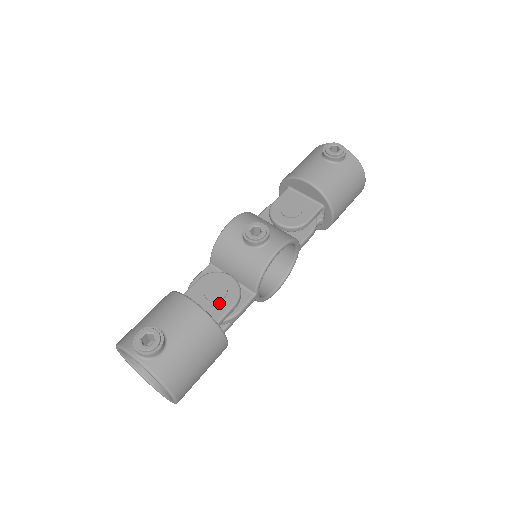
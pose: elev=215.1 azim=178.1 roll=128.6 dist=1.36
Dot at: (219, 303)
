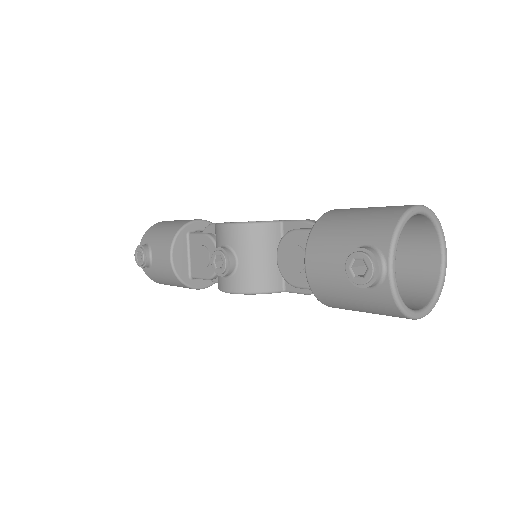
Dot at: (200, 267)
